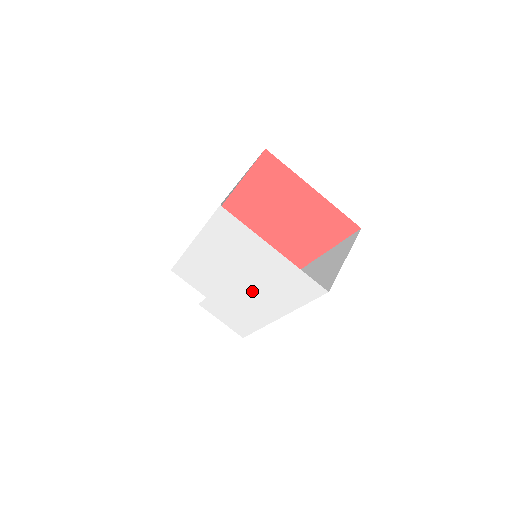
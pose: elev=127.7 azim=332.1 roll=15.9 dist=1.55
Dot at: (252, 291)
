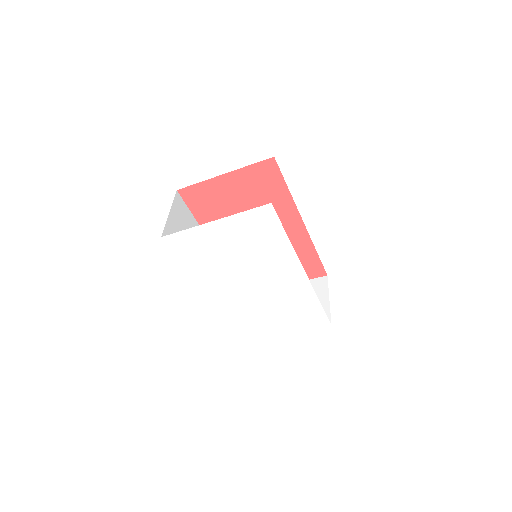
Dot at: (264, 273)
